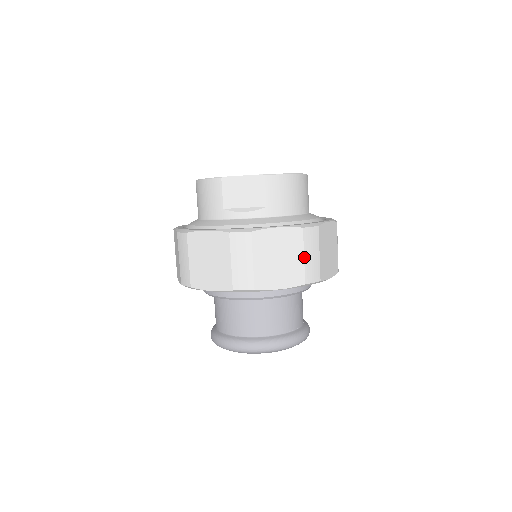
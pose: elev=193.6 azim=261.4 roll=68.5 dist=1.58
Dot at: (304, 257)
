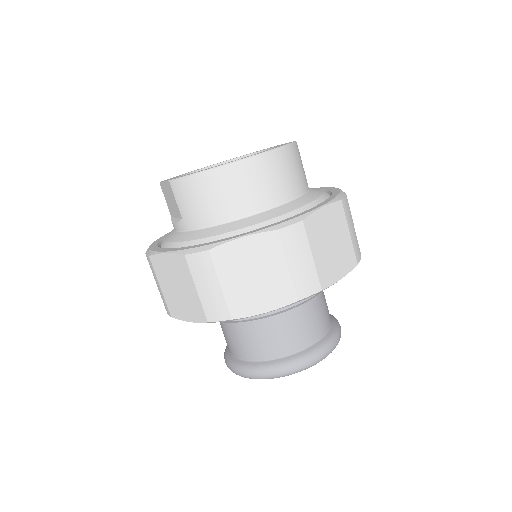
Dot at: (197, 290)
